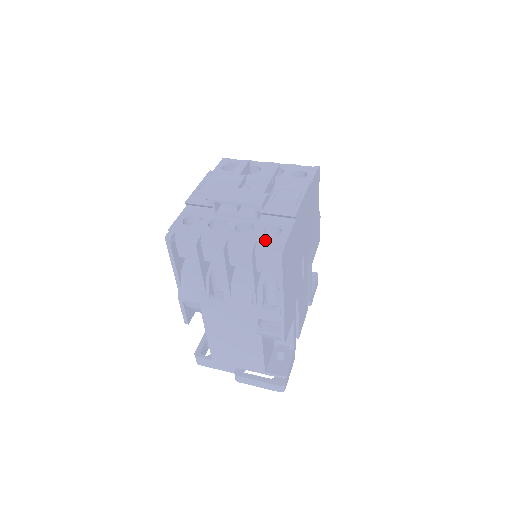
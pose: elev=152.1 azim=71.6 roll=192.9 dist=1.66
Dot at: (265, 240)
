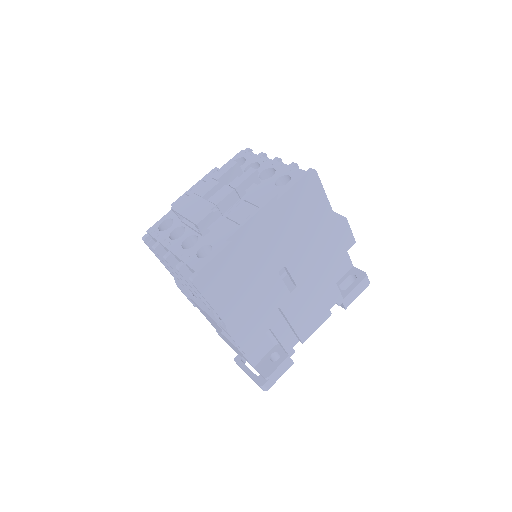
Dot at: (190, 261)
